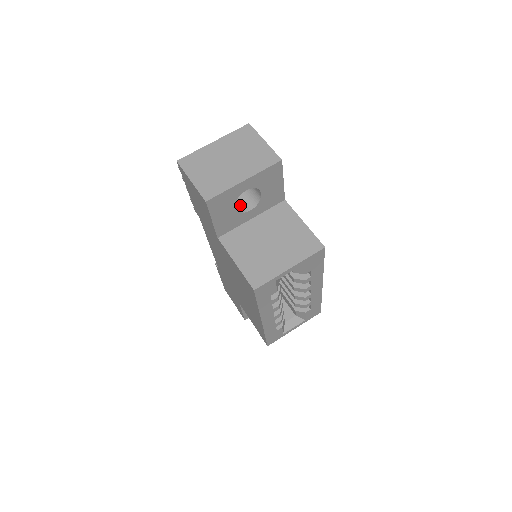
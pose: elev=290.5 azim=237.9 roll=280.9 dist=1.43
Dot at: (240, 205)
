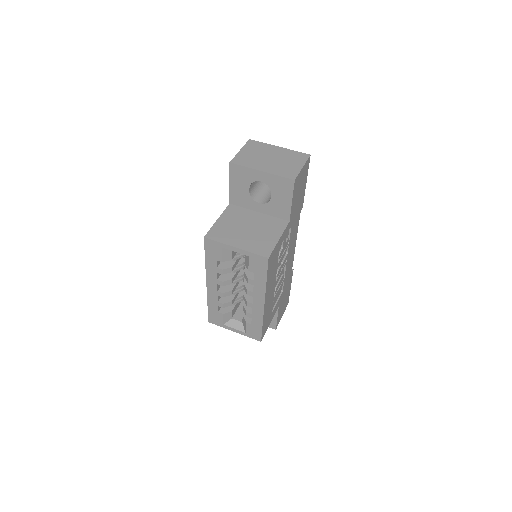
Dot at: (259, 196)
